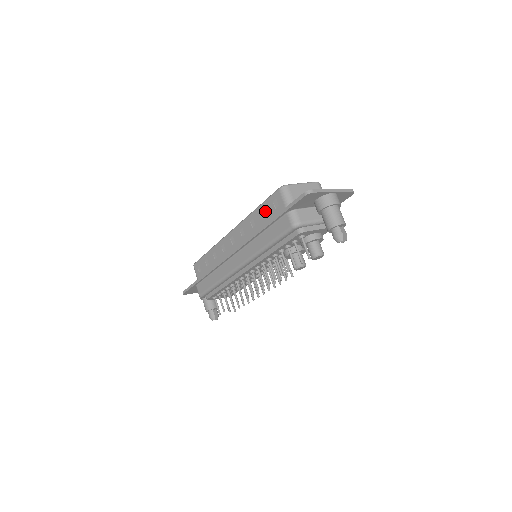
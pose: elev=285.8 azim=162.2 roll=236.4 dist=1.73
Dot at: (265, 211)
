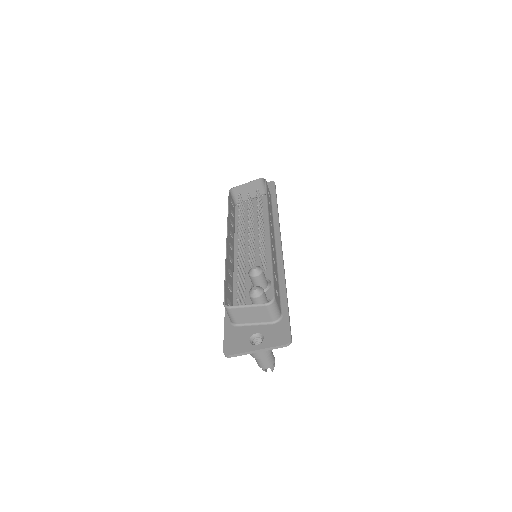
Dot at: occluded
